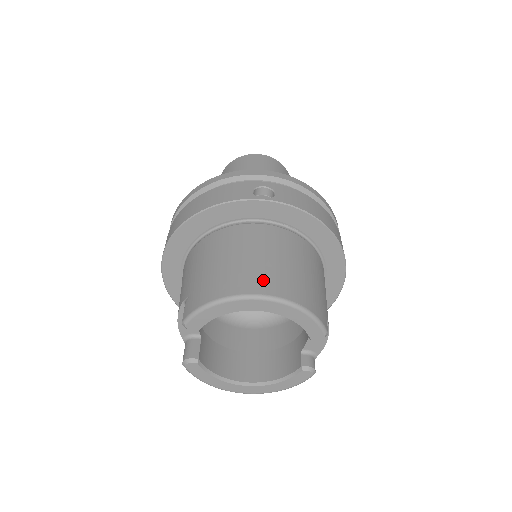
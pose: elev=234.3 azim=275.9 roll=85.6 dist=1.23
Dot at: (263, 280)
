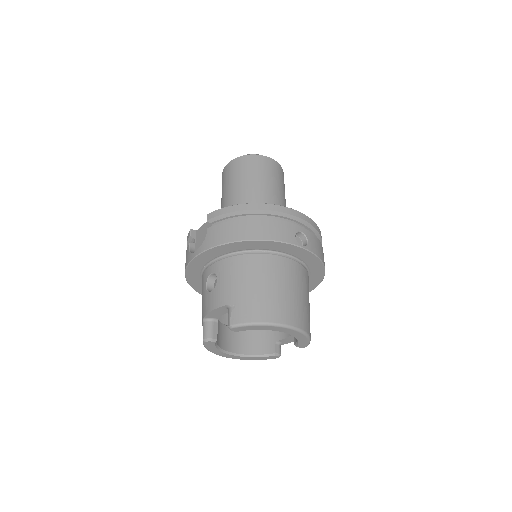
Dot at: (293, 314)
